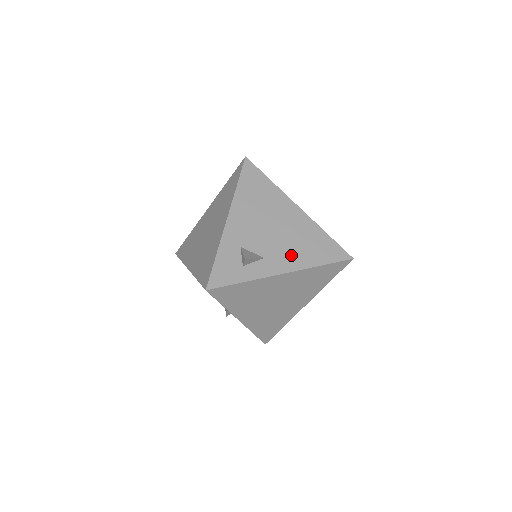
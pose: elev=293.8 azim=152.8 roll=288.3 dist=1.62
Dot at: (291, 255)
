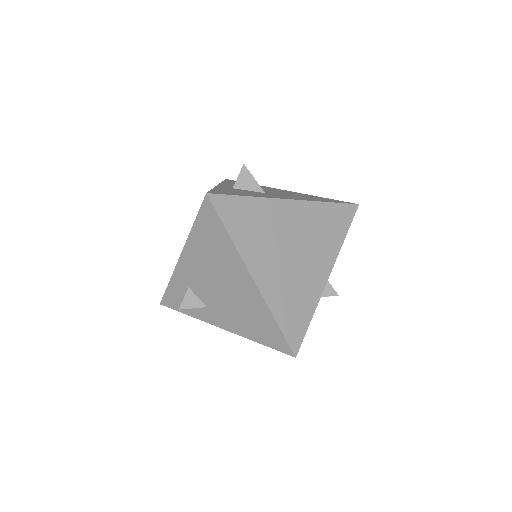
Dot at: (232, 319)
